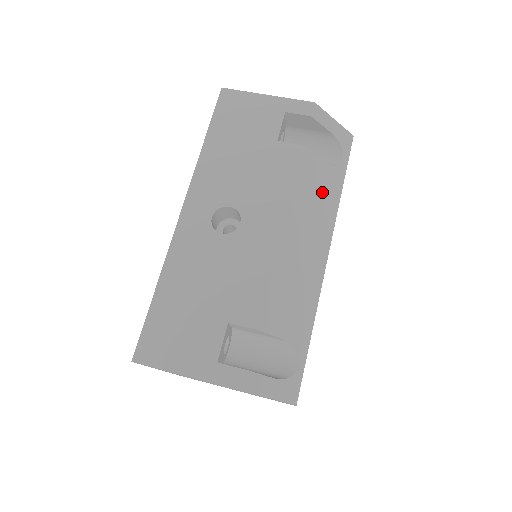
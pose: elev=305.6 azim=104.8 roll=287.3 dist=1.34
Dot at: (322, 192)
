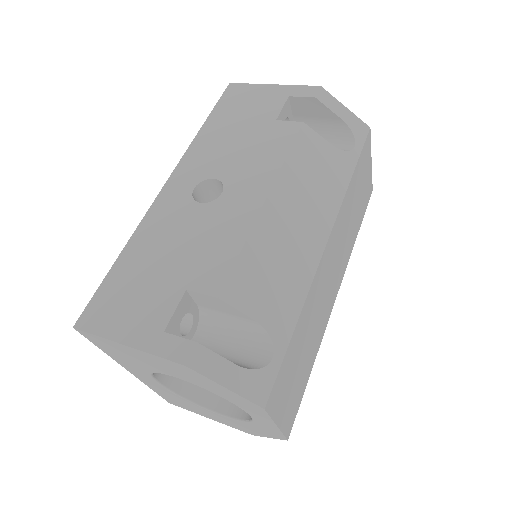
Dot at: (324, 172)
